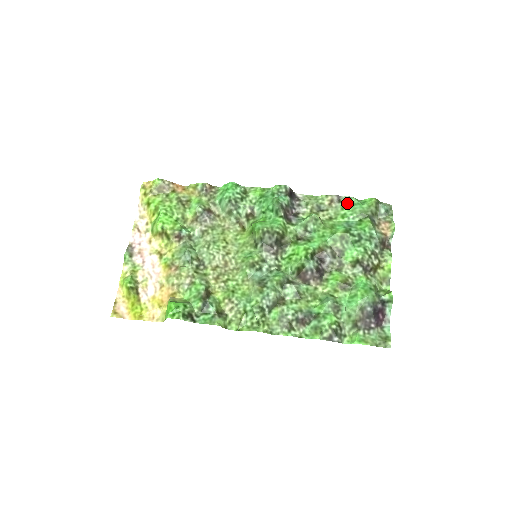
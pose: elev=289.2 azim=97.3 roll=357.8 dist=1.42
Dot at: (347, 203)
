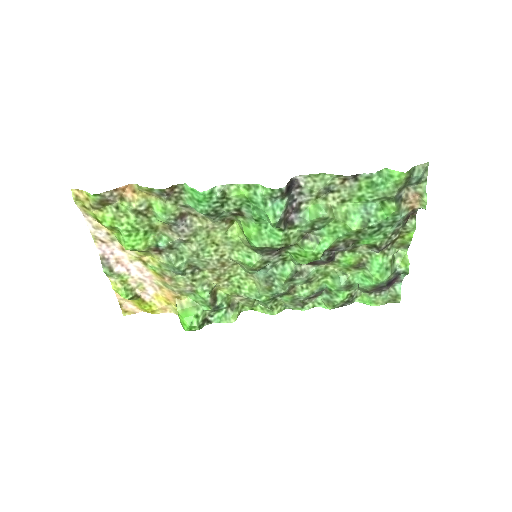
Dot at: (366, 183)
